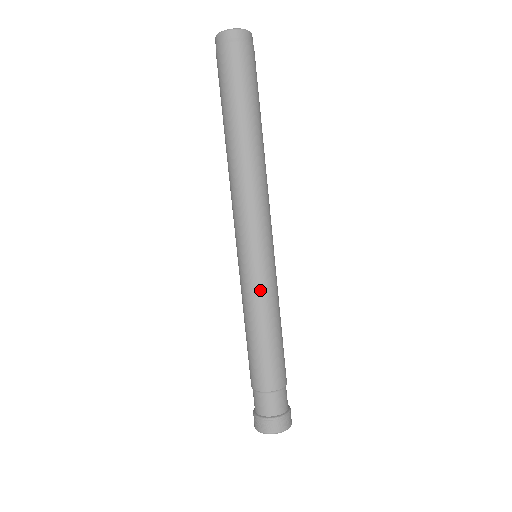
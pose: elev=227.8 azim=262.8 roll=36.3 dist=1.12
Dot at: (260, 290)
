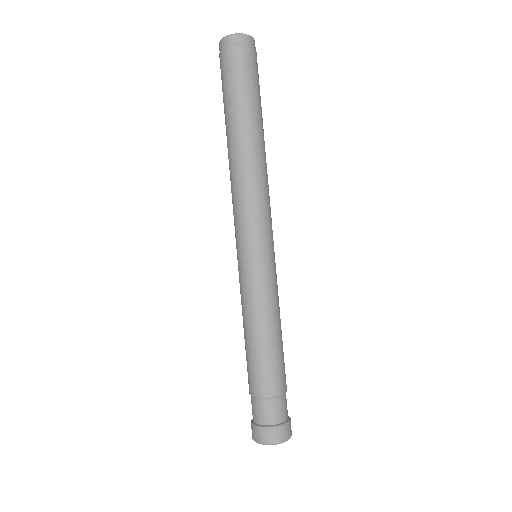
Dot at: (250, 290)
